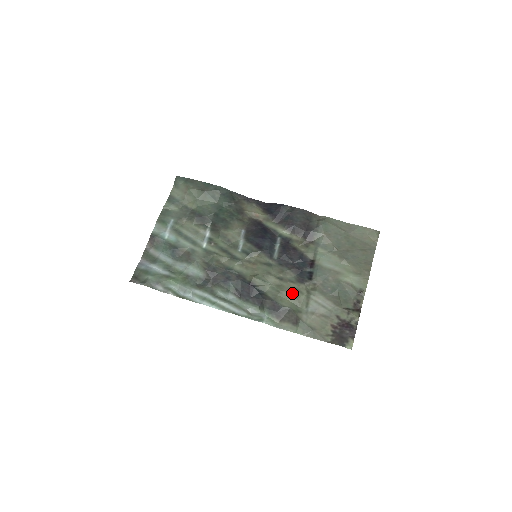
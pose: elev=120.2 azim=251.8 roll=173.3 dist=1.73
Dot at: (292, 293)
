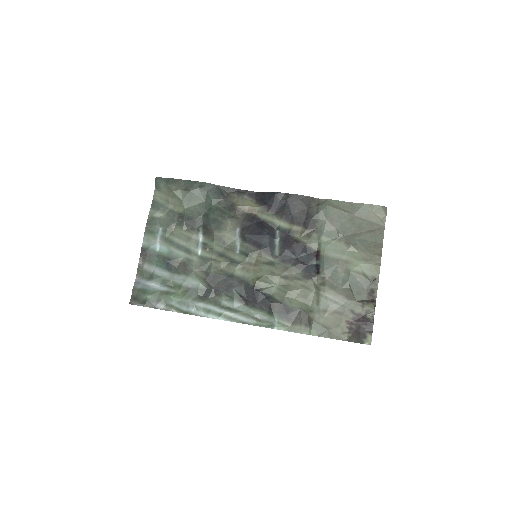
Dot at: (300, 292)
